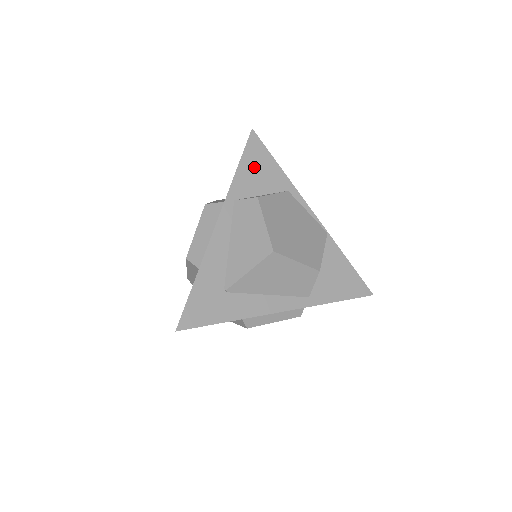
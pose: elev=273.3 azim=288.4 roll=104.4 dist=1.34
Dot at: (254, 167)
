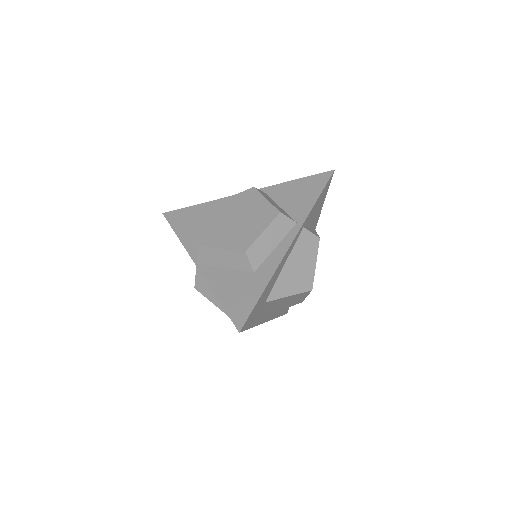
Dot at: (319, 203)
